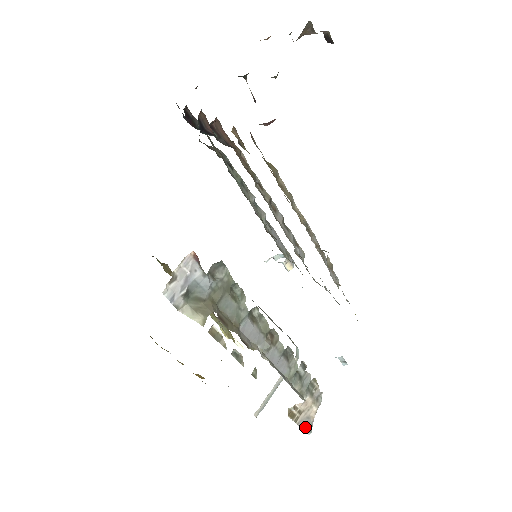
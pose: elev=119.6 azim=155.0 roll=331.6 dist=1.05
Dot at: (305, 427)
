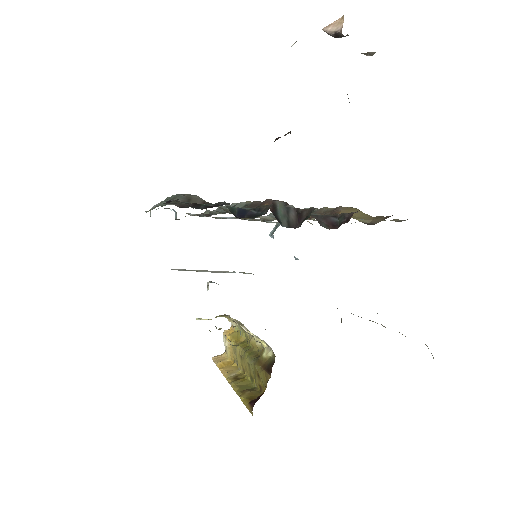
Dot at: occluded
